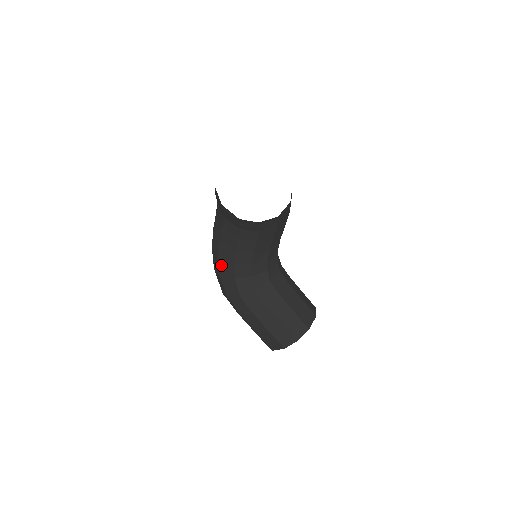
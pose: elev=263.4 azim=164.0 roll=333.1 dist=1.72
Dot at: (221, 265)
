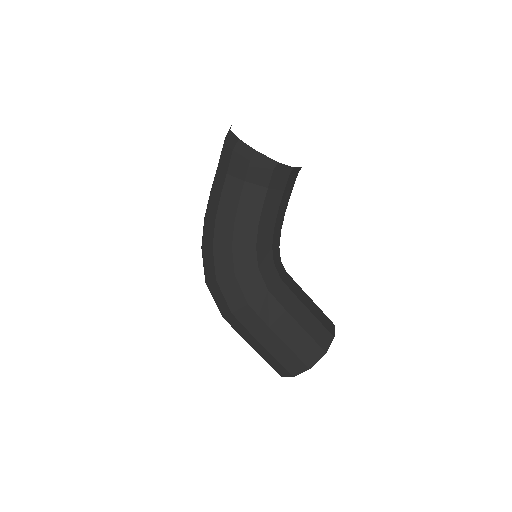
Dot at: (237, 258)
